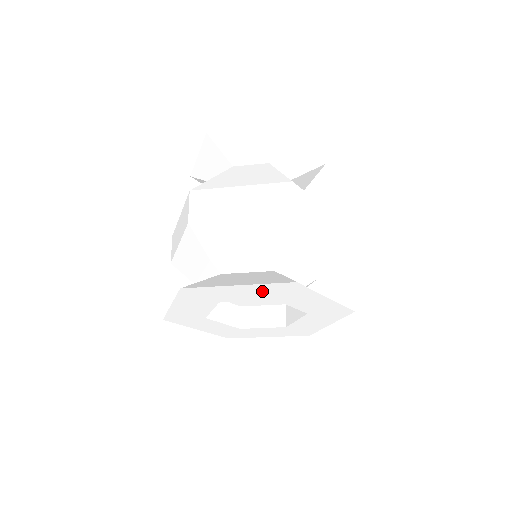
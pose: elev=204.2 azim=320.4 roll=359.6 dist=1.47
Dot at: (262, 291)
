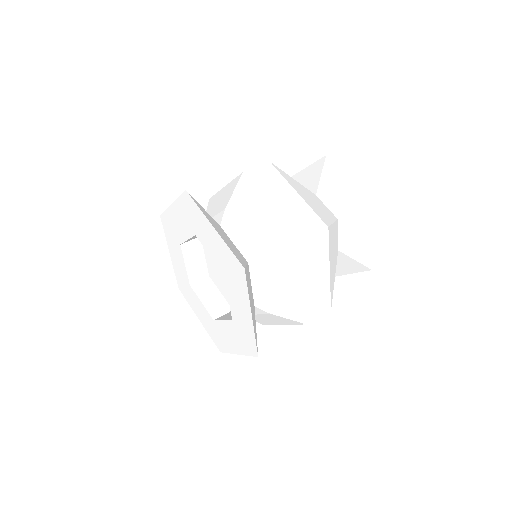
Dot at: (222, 253)
